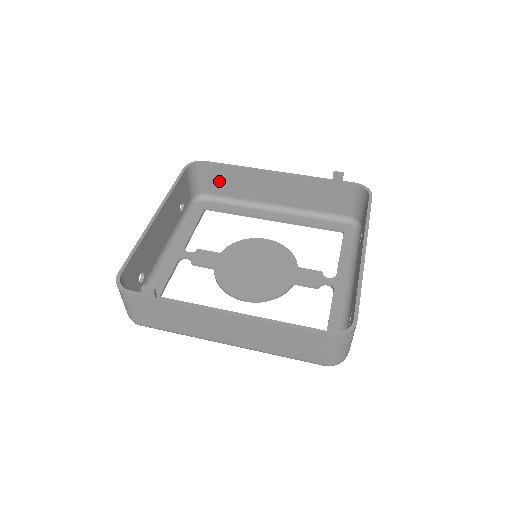
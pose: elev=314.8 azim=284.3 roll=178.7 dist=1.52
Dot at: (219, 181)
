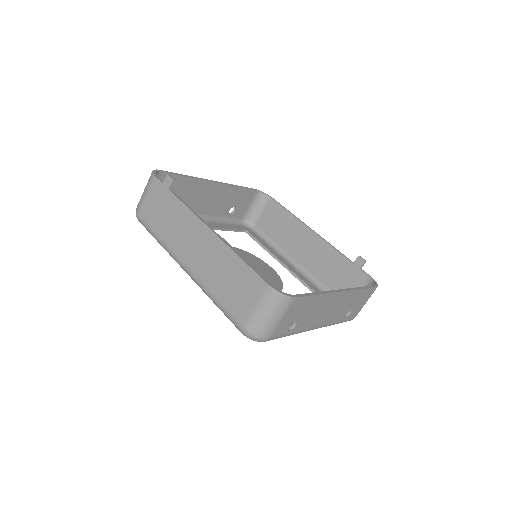
Dot at: (271, 219)
